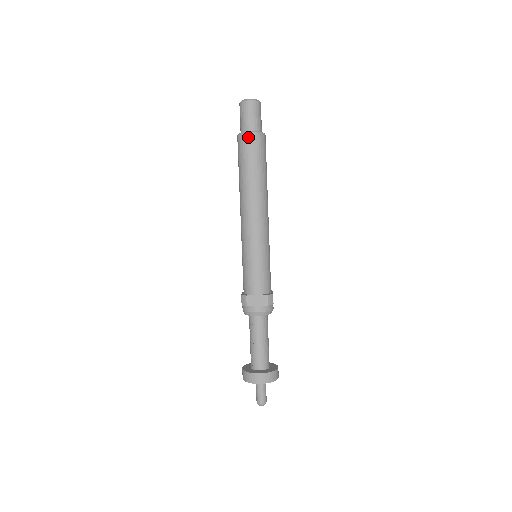
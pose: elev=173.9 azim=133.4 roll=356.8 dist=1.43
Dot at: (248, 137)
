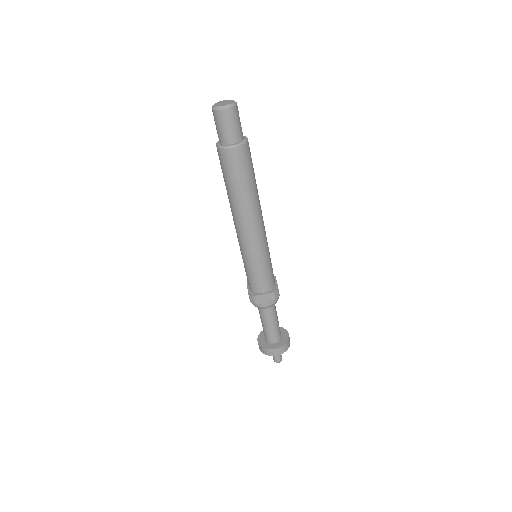
Dot at: (231, 153)
